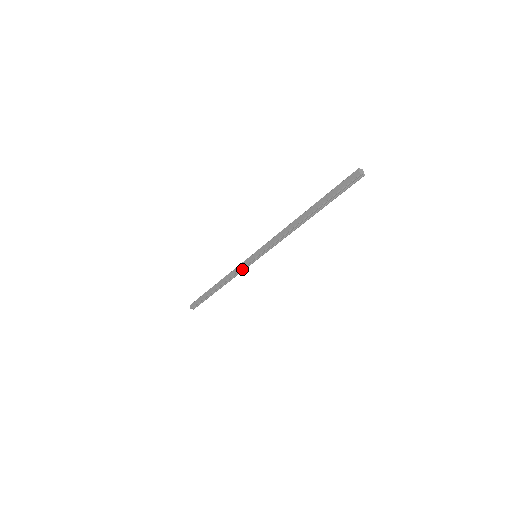
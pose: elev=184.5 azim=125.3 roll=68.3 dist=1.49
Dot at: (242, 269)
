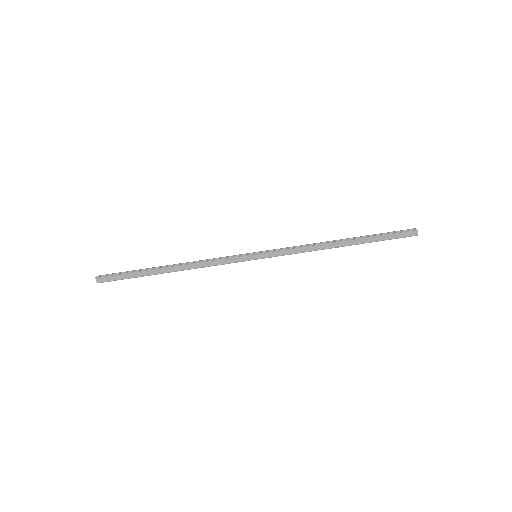
Dot at: (226, 262)
